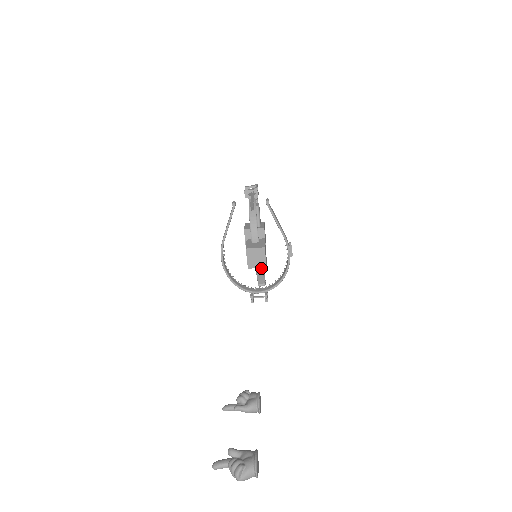
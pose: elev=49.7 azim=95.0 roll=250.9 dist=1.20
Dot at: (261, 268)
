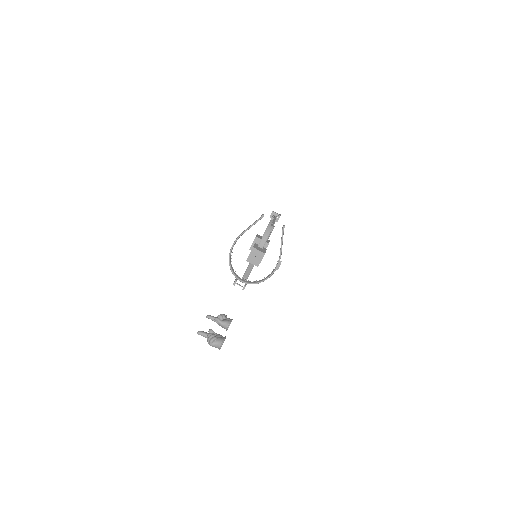
Dot at: (252, 267)
